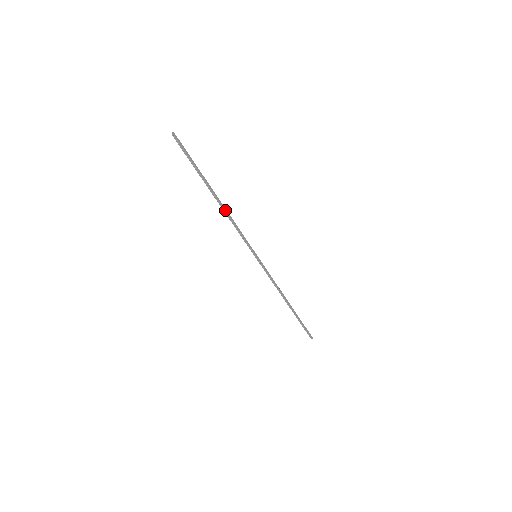
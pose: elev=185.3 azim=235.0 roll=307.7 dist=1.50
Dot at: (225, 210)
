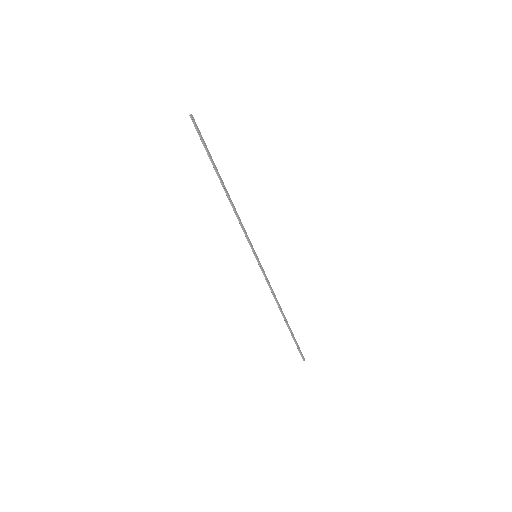
Dot at: (231, 201)
